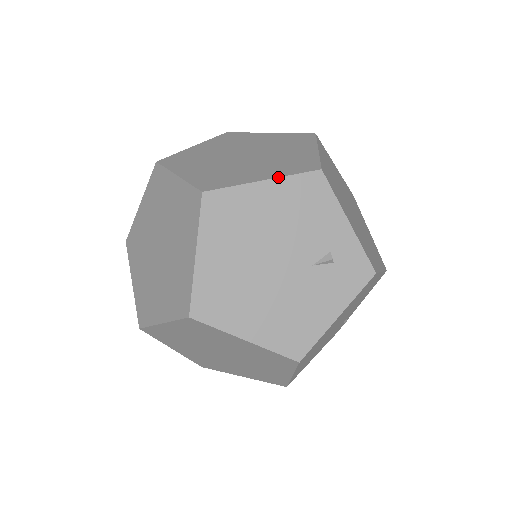
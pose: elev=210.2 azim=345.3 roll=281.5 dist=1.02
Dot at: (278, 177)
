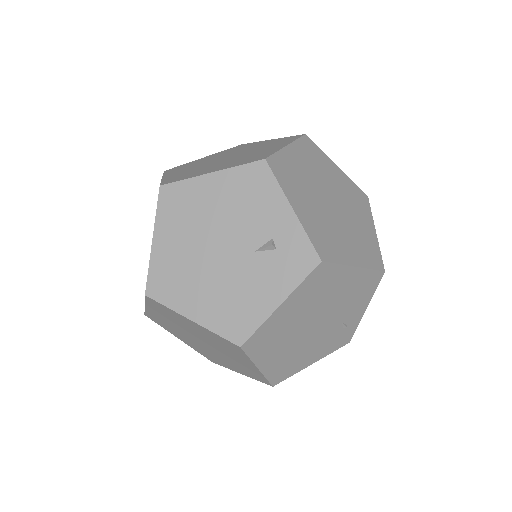
Dot at: (224, 169)
